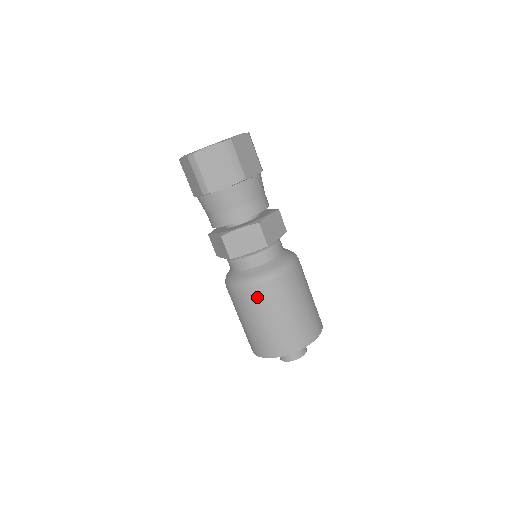
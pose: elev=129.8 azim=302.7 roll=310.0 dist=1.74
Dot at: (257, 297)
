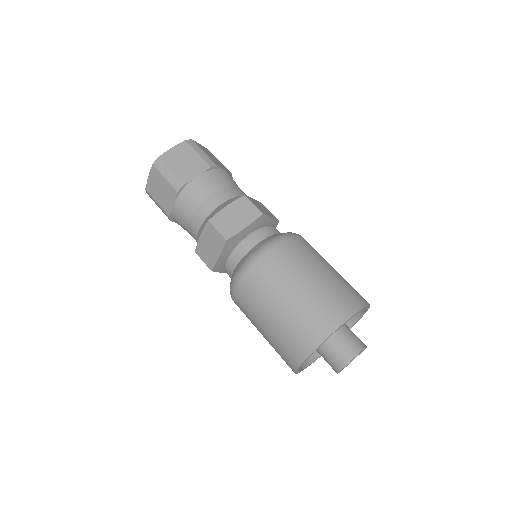
Dot at: (272, 265)
